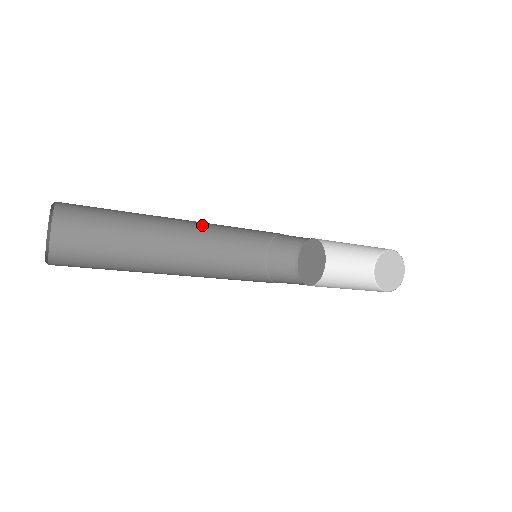
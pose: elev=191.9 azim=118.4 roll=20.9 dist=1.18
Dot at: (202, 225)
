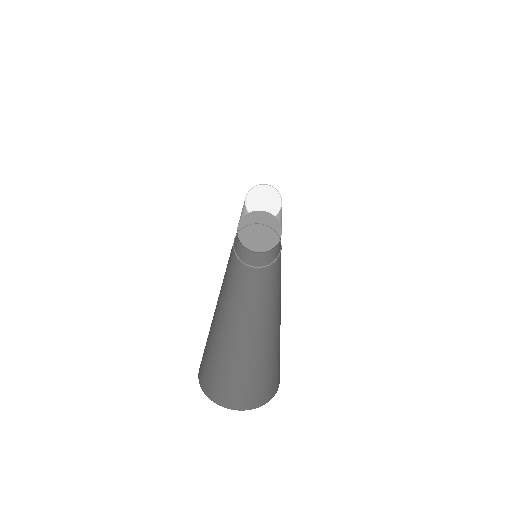
Dot at: occluded
